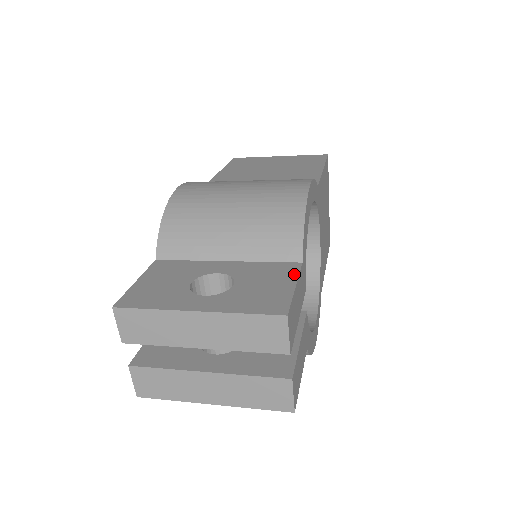
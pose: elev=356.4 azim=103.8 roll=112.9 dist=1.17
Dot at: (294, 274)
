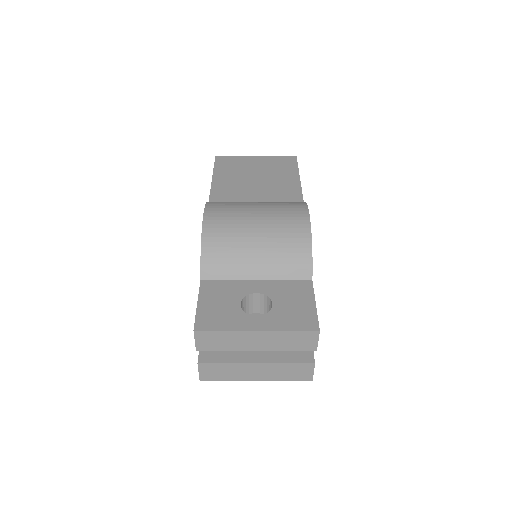
Dot at: (311, 292)
